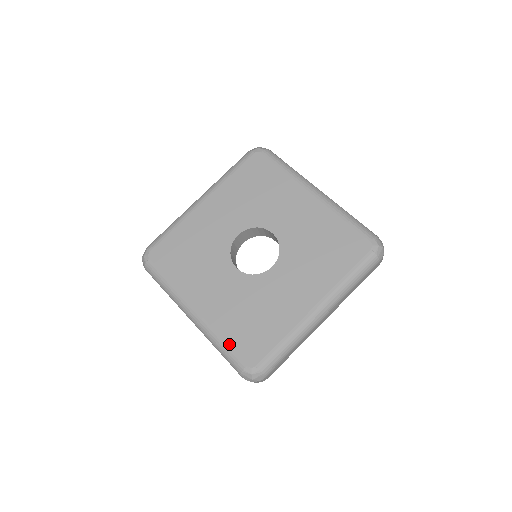
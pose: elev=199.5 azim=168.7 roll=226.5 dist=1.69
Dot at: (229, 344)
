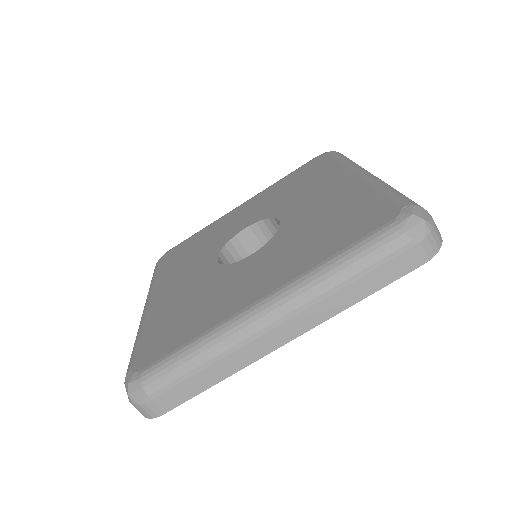
Dot at: (141, 340)
